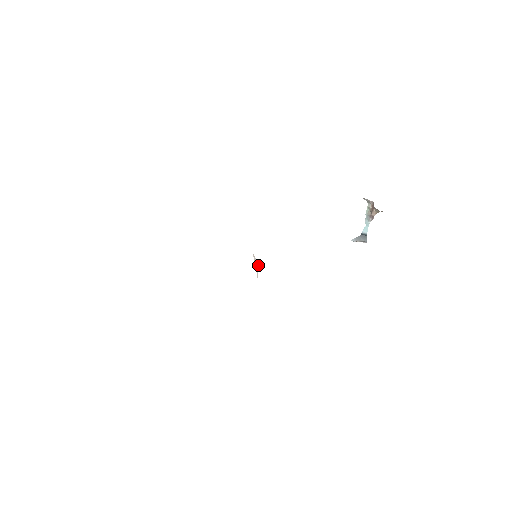
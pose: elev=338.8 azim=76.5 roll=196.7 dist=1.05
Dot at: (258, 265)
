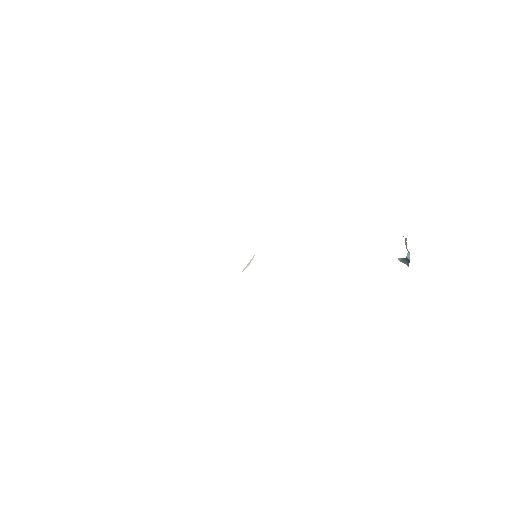
Dot at: (249, 264)
